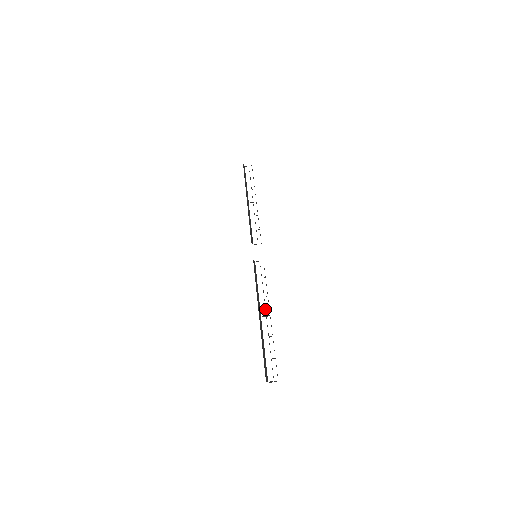
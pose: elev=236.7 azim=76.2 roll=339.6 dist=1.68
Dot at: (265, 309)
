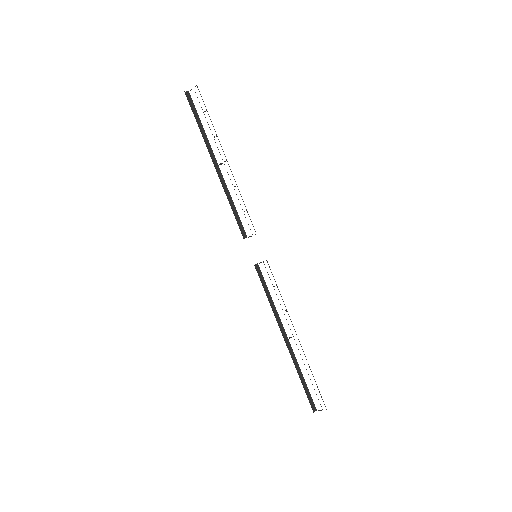
Dot at: occluded
